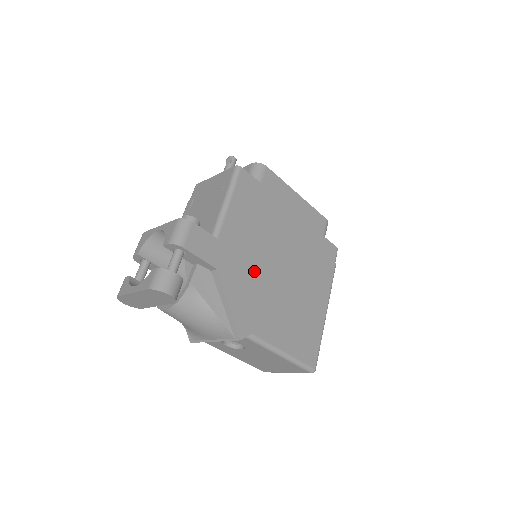
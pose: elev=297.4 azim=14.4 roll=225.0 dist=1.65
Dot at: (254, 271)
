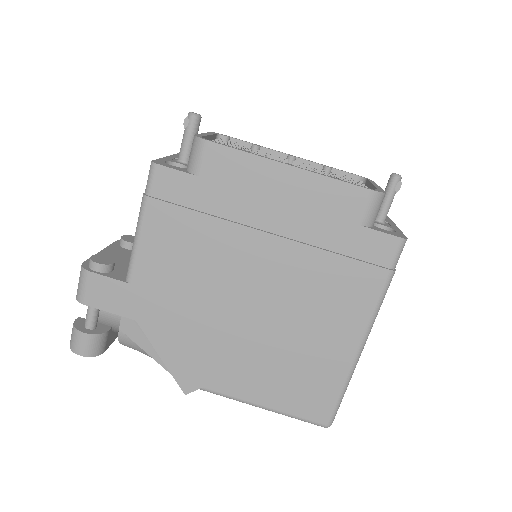
Dot at: (197, 313)
